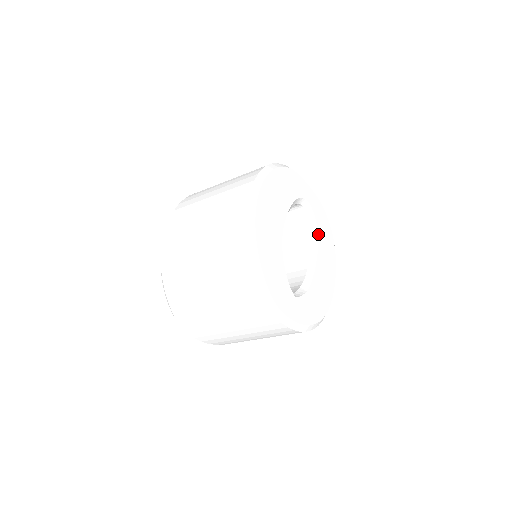
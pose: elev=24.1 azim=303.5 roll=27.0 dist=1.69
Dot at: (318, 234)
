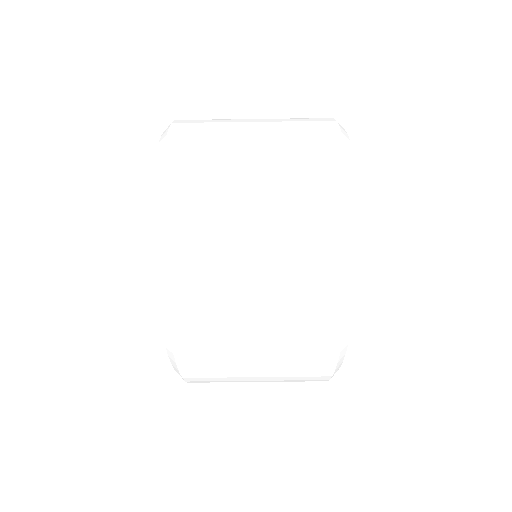
Dot at: occluded
